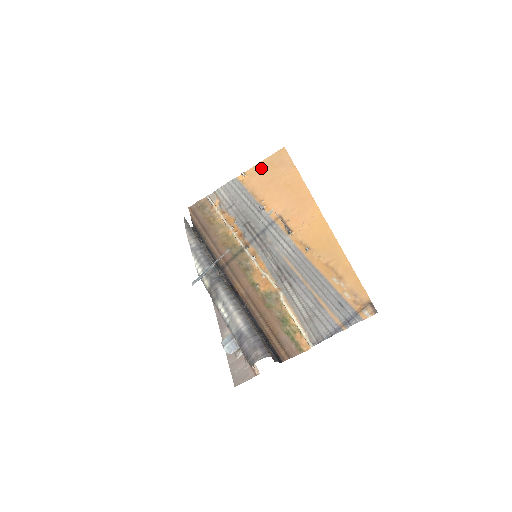
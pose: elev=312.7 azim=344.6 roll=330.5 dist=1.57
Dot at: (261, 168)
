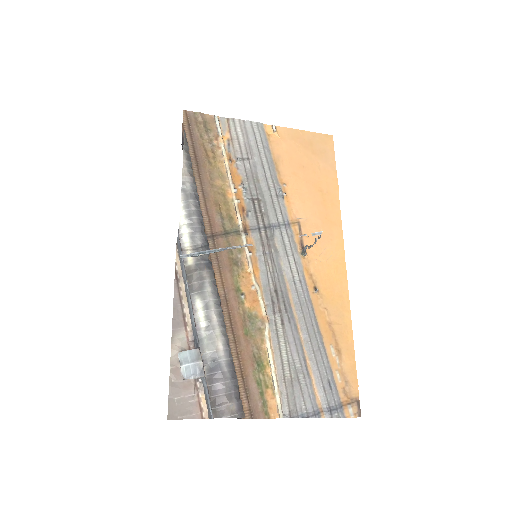
Dot at: (298, 139)
